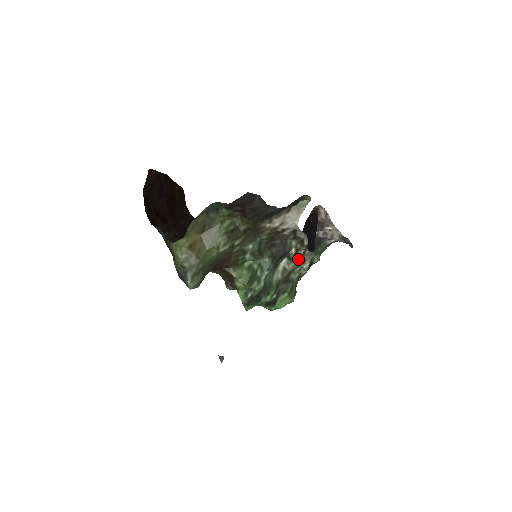
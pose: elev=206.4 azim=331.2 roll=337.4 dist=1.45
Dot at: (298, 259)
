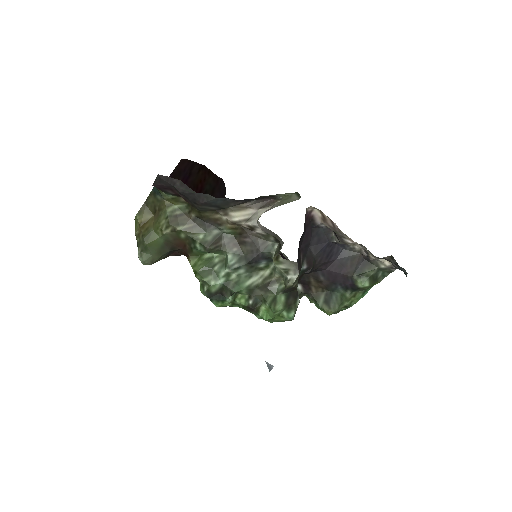
Dot at: (275, 266)
